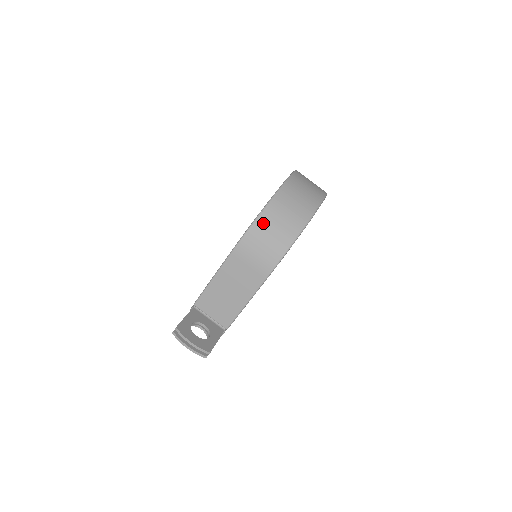
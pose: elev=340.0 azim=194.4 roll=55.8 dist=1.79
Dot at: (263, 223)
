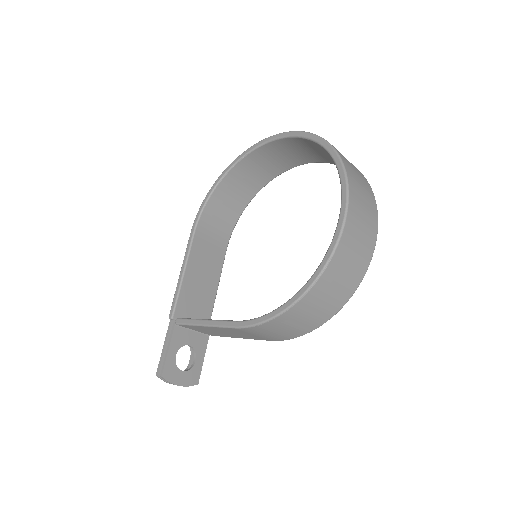
Dot at: (288, 317)
